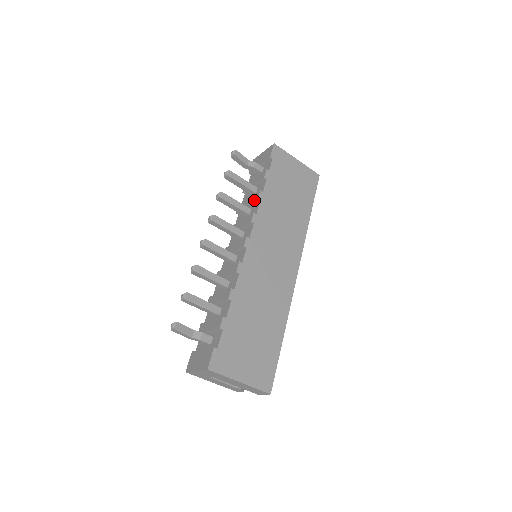
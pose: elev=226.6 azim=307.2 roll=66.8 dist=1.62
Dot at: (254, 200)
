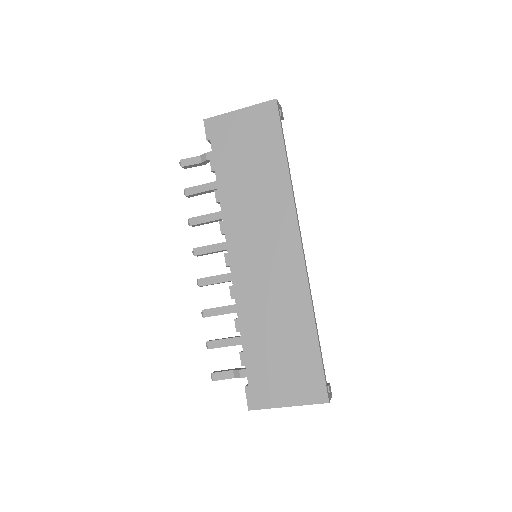
Dot at: (218, 203)
